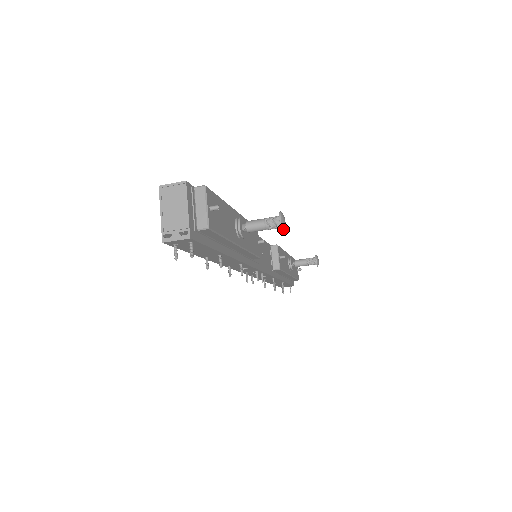
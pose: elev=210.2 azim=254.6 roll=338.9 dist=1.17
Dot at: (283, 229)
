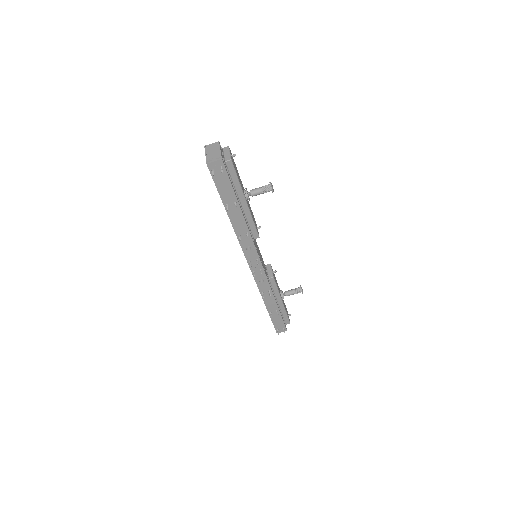
Dot at: (272, 189)
